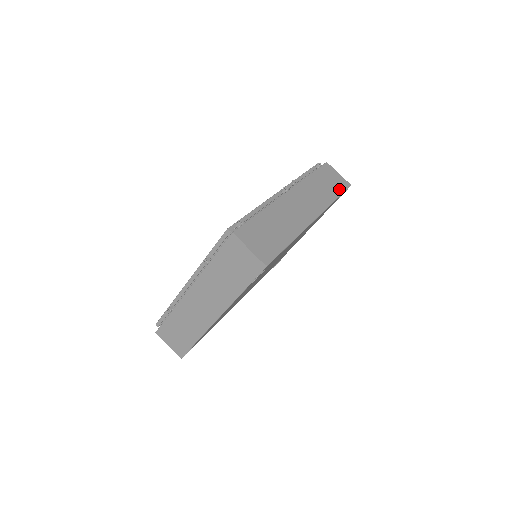
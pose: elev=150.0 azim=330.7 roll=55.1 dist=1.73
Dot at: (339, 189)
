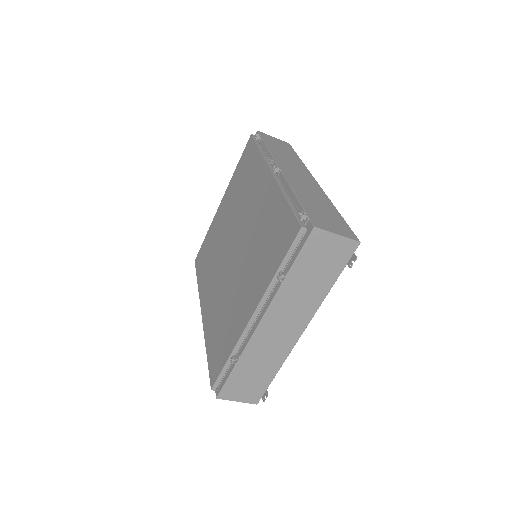
Dot at: (291, 150)
